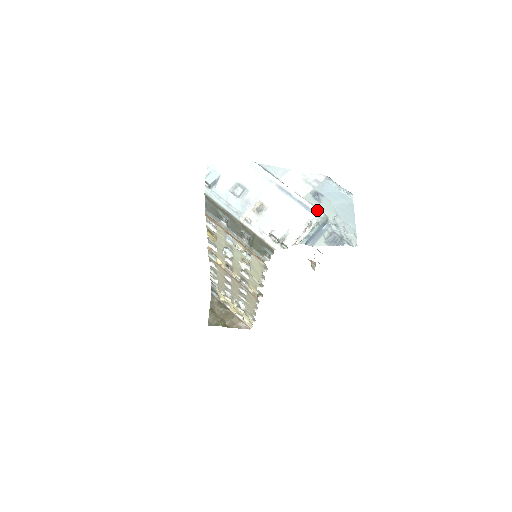
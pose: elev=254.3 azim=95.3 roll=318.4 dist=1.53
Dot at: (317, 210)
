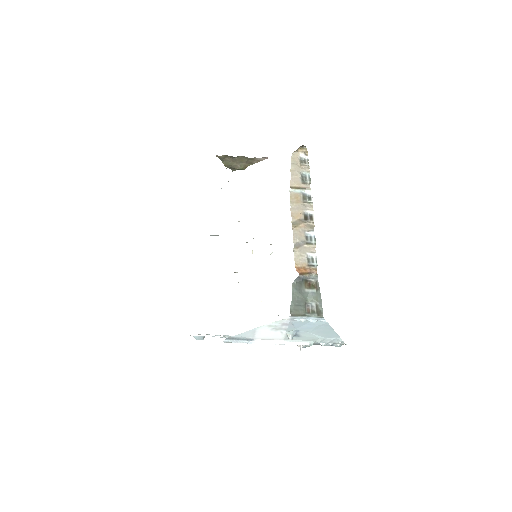
Dot at: occluded
